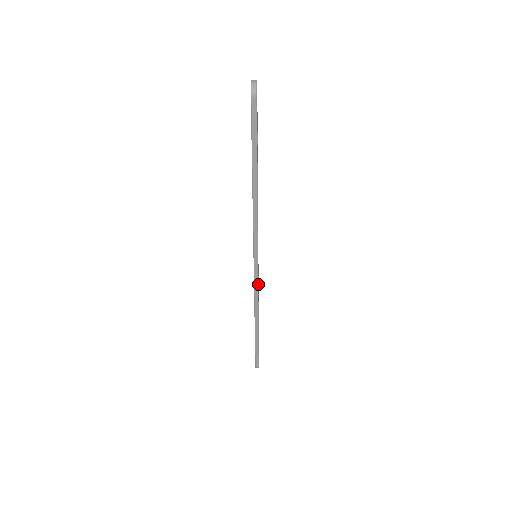
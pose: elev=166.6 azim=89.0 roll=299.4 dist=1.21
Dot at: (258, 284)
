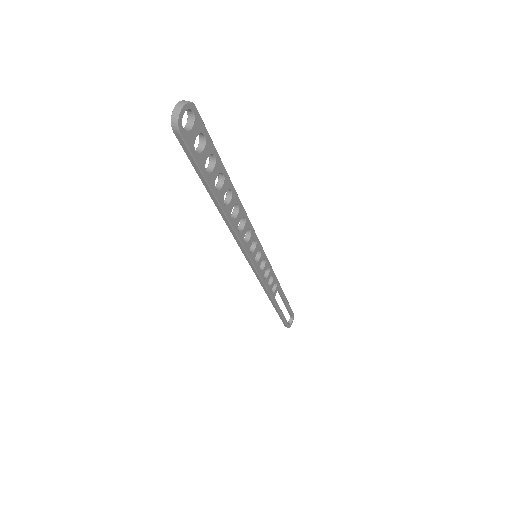
Dot at: (268, 275)
